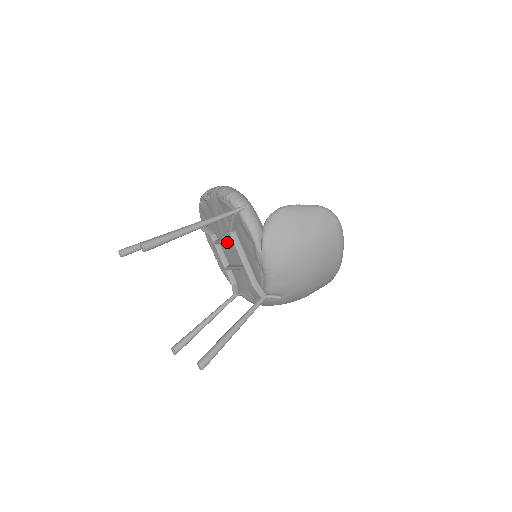
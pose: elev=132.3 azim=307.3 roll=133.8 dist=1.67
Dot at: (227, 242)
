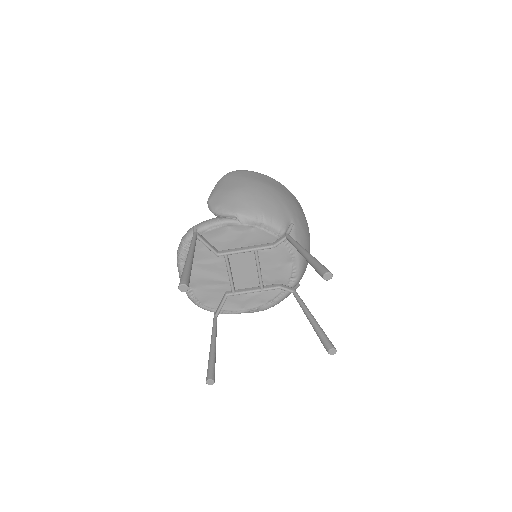
Dot at: (233, 275)
